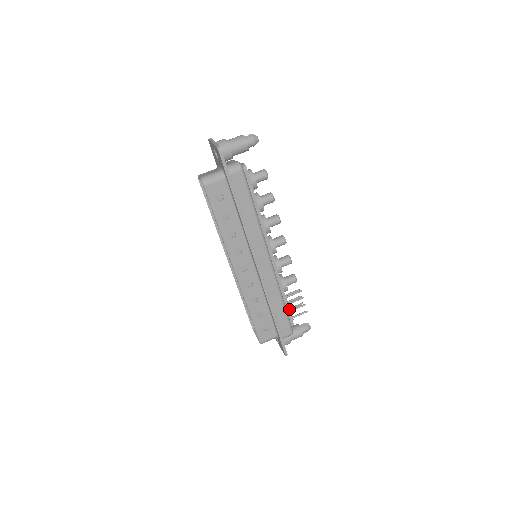
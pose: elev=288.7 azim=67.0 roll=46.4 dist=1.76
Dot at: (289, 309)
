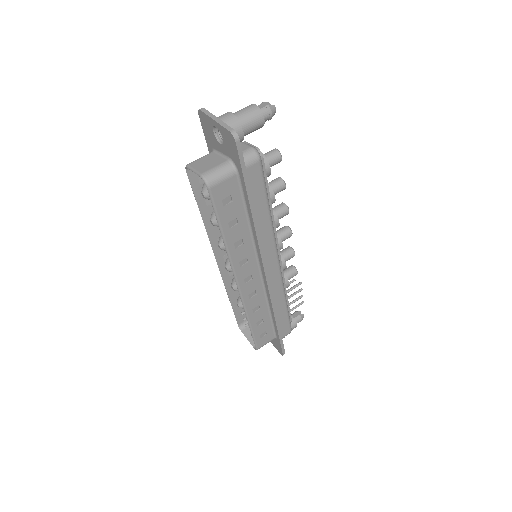
Dot at: (289, 307)
